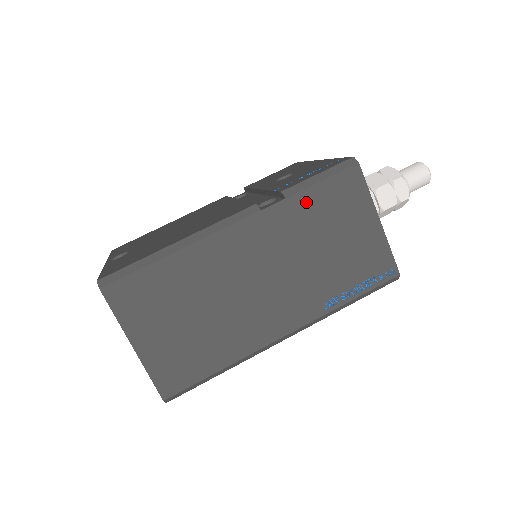
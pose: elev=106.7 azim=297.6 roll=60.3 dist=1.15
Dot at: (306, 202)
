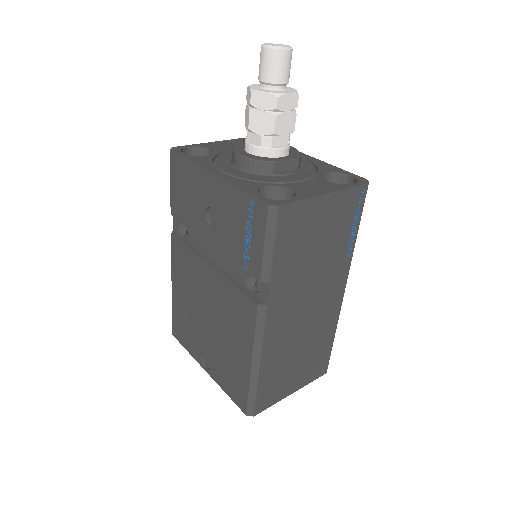
Dot at: (281, 265)
